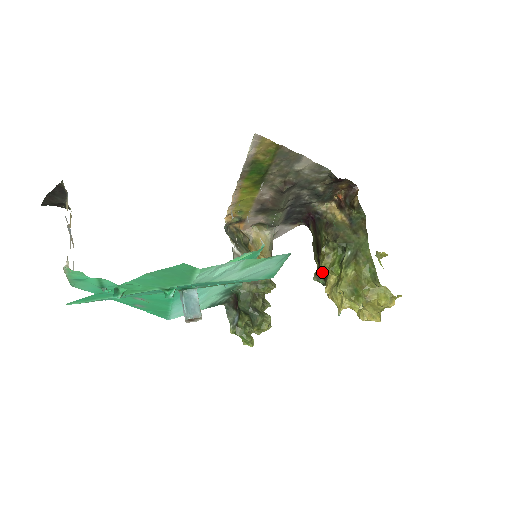
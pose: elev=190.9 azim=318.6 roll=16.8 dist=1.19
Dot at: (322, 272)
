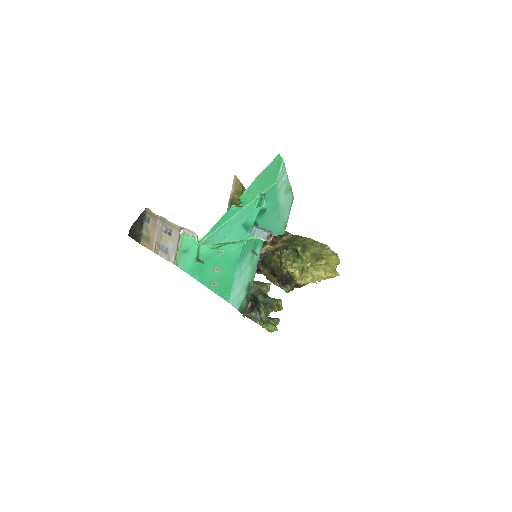
Dot at: (290, 271)
